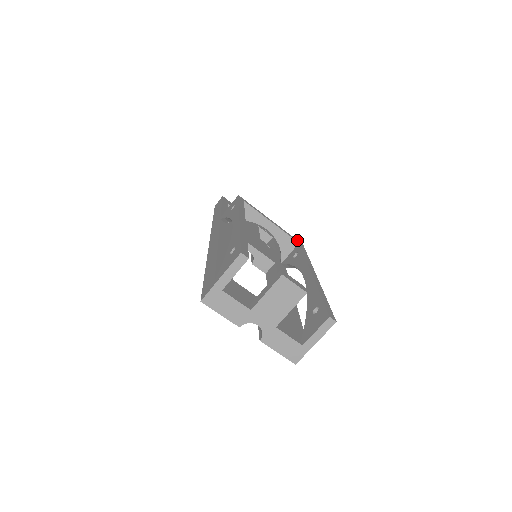
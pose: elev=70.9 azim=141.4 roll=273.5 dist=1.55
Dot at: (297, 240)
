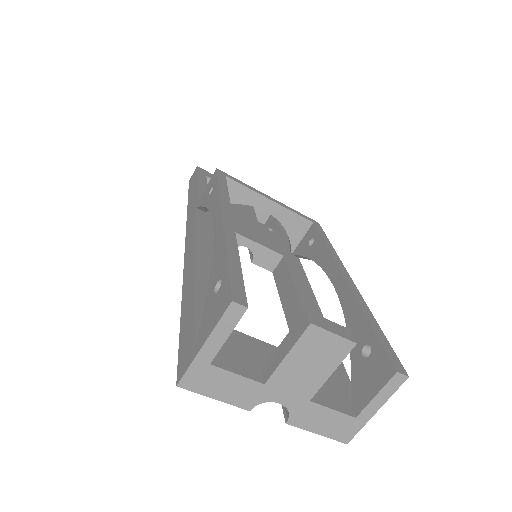
Dot at: (309, 218)
